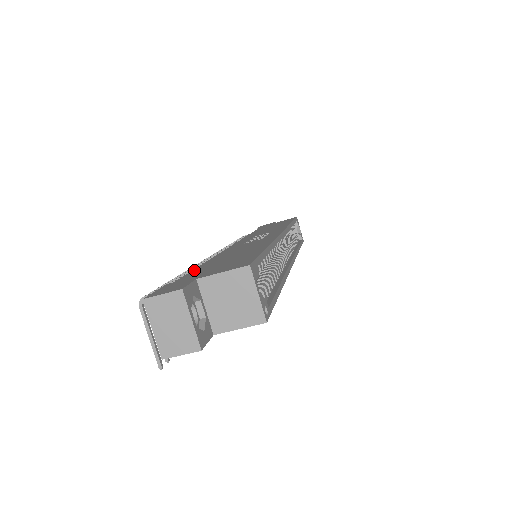
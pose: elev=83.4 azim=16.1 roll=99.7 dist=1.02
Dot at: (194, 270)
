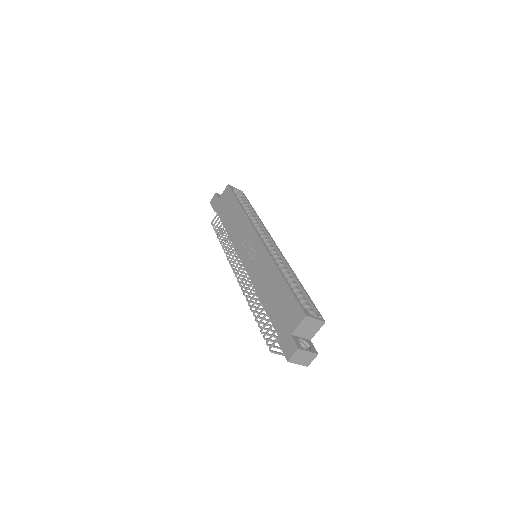
Dot at: (271, 319)
